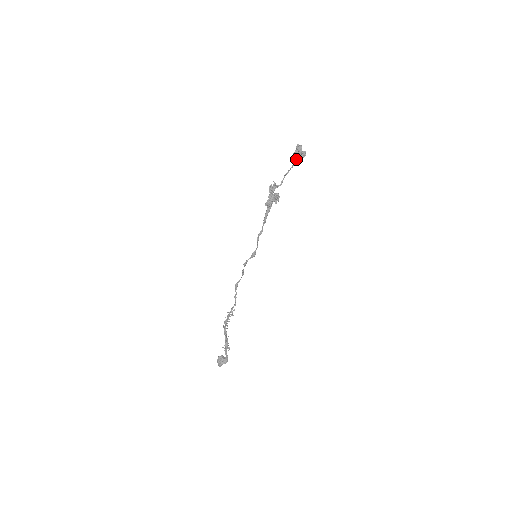
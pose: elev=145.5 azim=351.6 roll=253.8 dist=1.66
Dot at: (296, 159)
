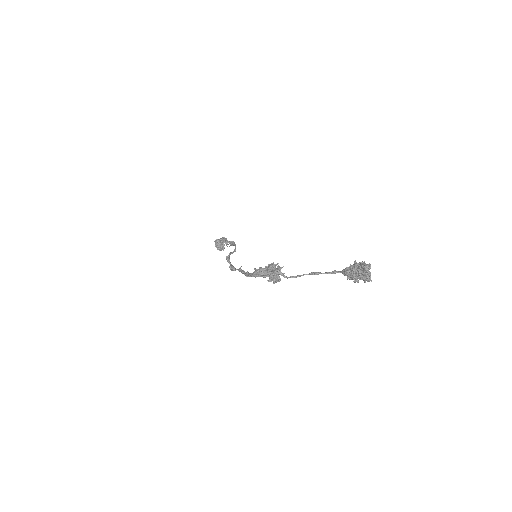
Dot at: (345, 273)
